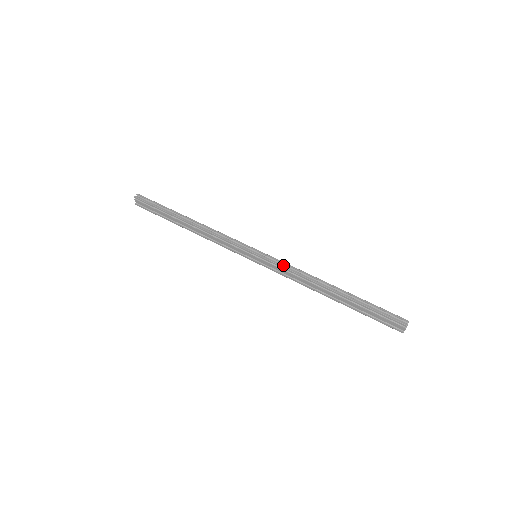
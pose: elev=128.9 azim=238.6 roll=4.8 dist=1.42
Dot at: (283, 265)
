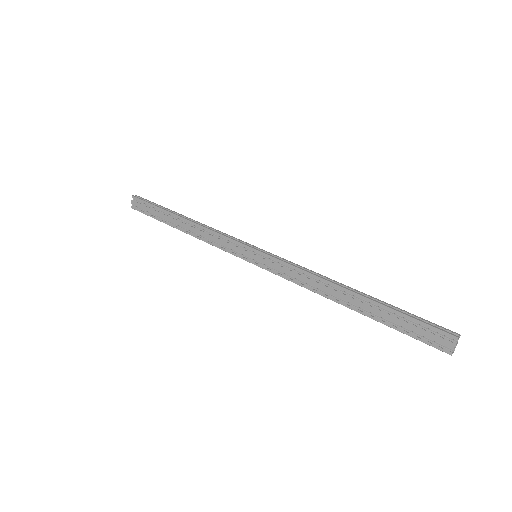
Dot at: (289, 262)
